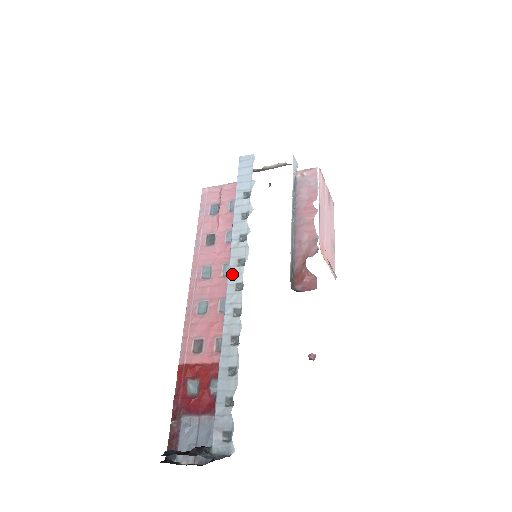
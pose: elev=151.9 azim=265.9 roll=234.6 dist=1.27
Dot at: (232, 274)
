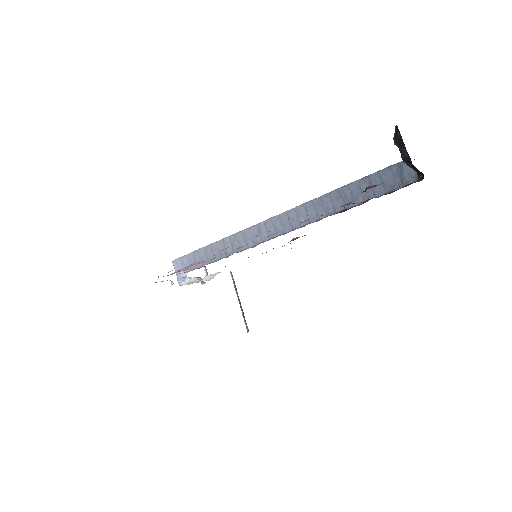
Dot at: (265, 221)
